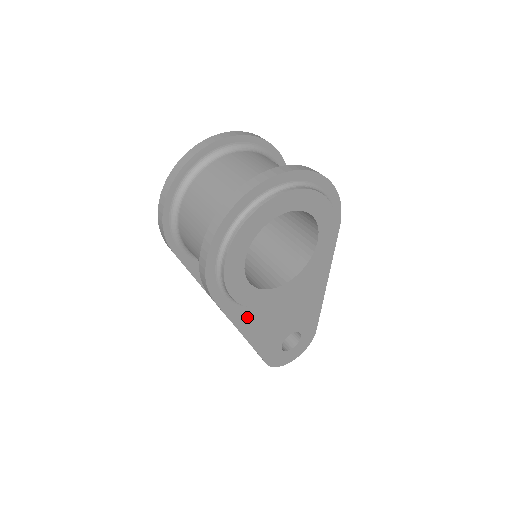
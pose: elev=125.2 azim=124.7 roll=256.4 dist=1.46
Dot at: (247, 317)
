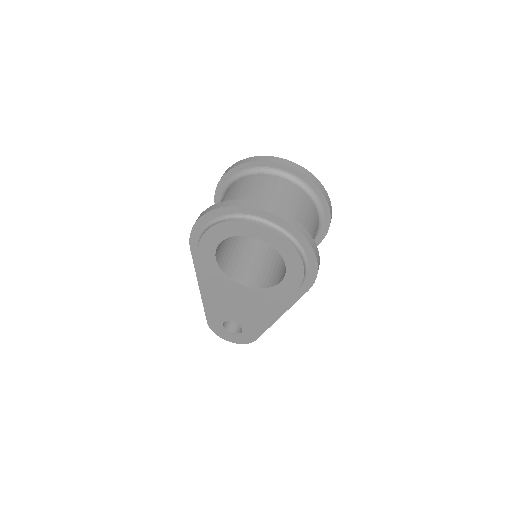
Dot at: (208, 280)
